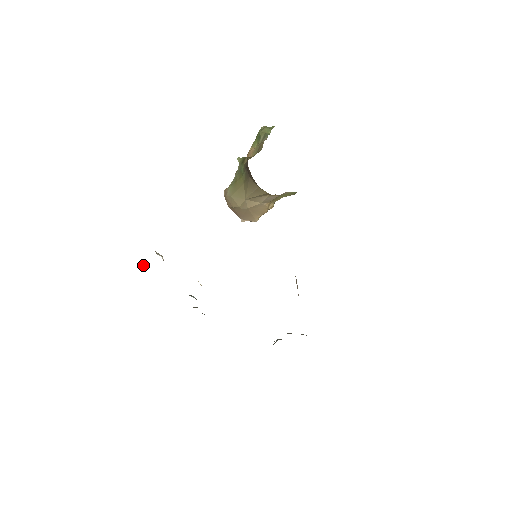
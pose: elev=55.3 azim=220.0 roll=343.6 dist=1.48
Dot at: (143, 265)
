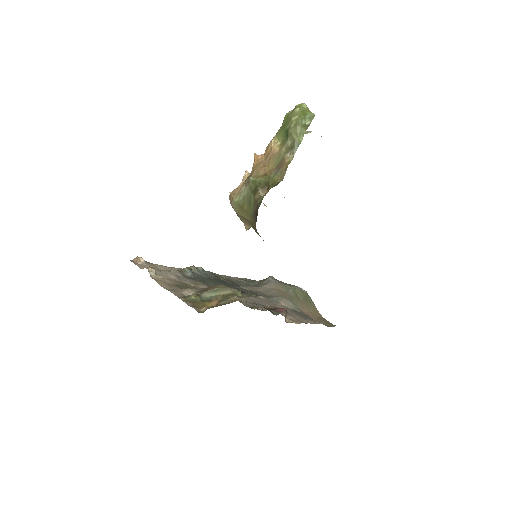
Dot at: (136, 263)
